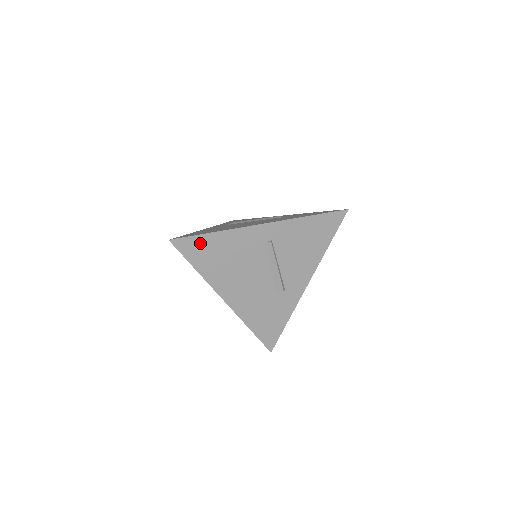
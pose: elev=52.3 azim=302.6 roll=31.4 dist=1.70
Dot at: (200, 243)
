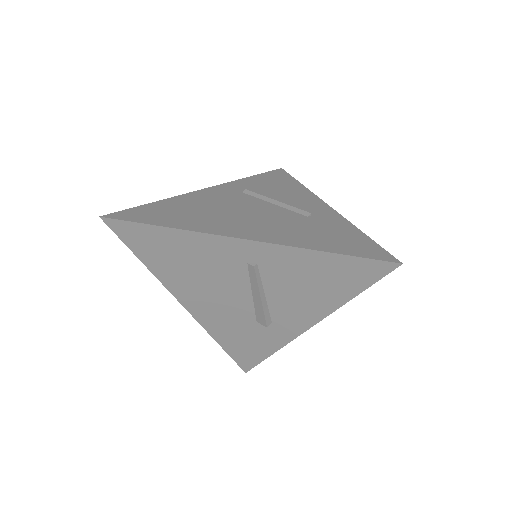
Dot at: (146, 234)
